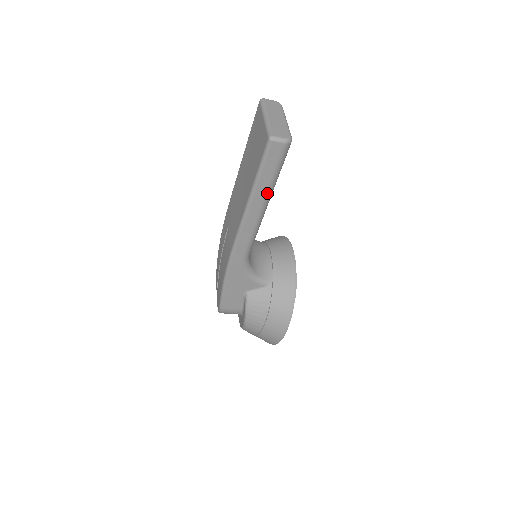
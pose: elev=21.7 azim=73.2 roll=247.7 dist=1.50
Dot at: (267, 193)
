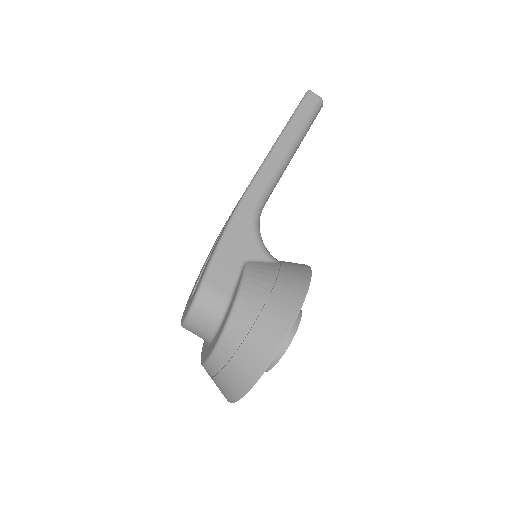
Dot at: (298, 134)
